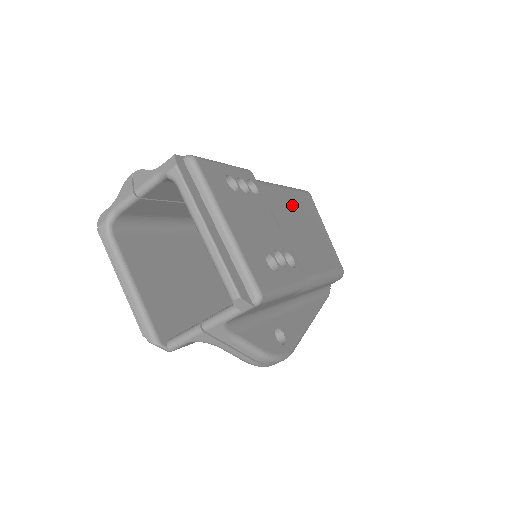
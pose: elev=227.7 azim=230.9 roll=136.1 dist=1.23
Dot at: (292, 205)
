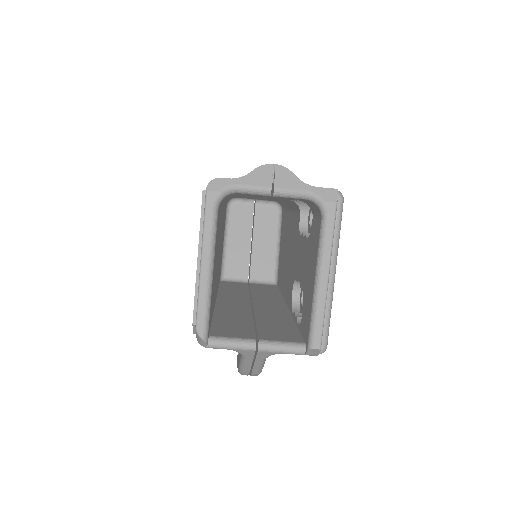
Dot at: occluded
